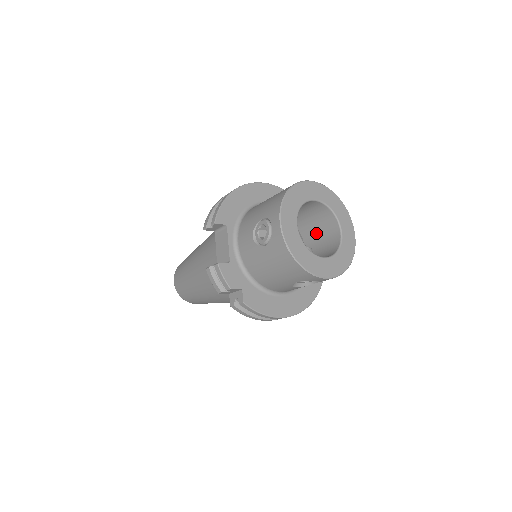
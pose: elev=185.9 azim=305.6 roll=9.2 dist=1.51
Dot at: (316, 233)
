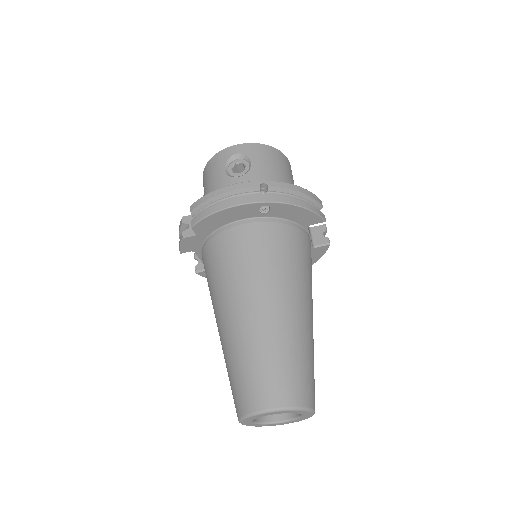
Dot at: occluded
